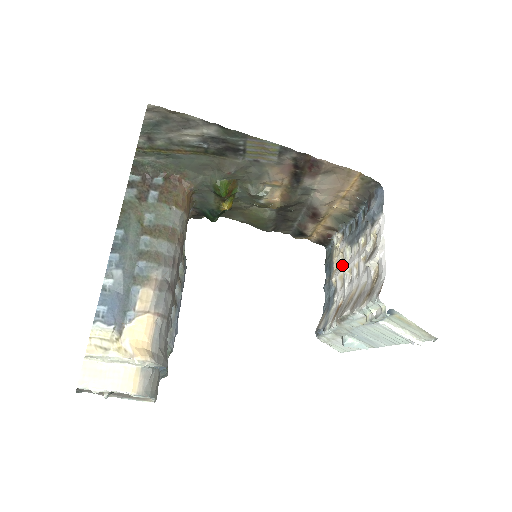
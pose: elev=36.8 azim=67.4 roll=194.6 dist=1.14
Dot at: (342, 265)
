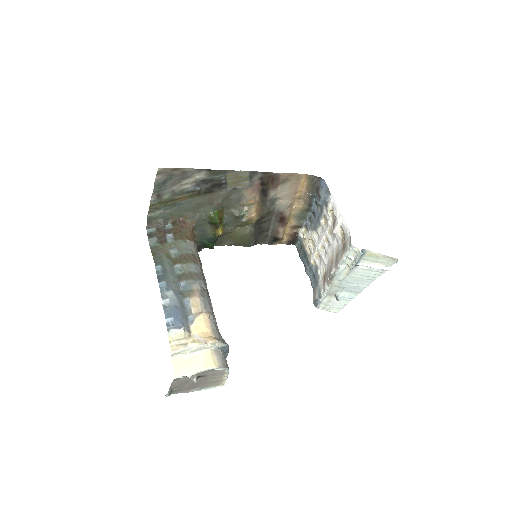
Dot at: (314, 247)
